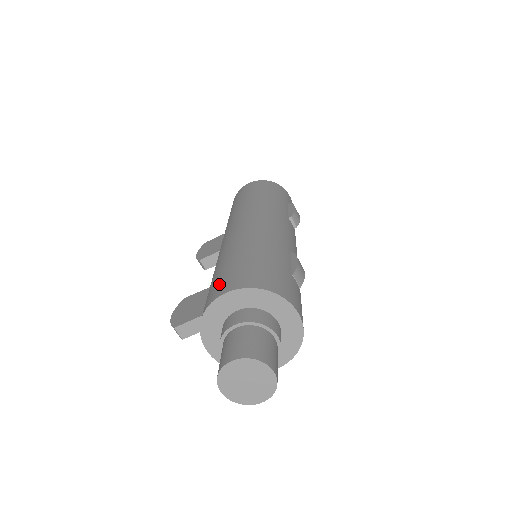
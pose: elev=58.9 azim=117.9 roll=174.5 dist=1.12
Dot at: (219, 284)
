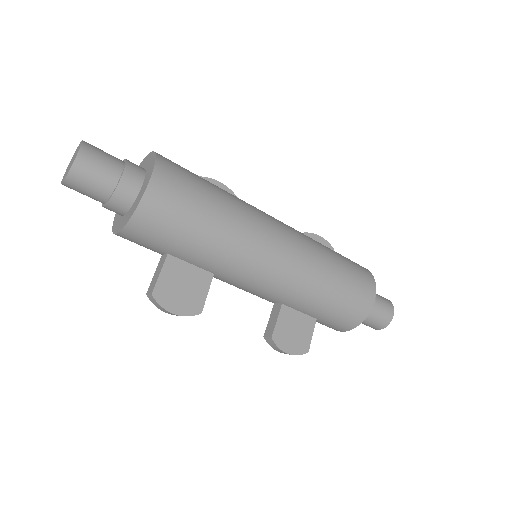
Dot at: occluded
